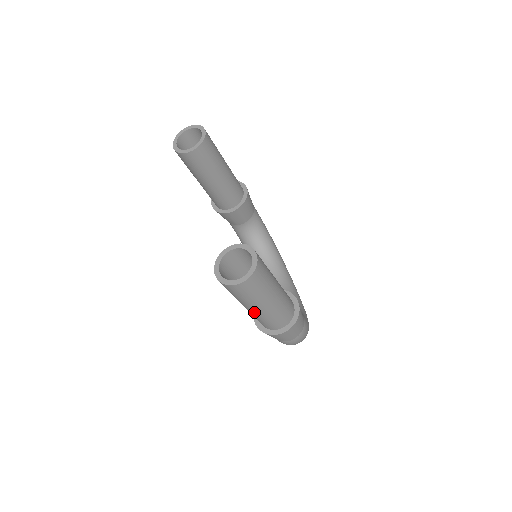
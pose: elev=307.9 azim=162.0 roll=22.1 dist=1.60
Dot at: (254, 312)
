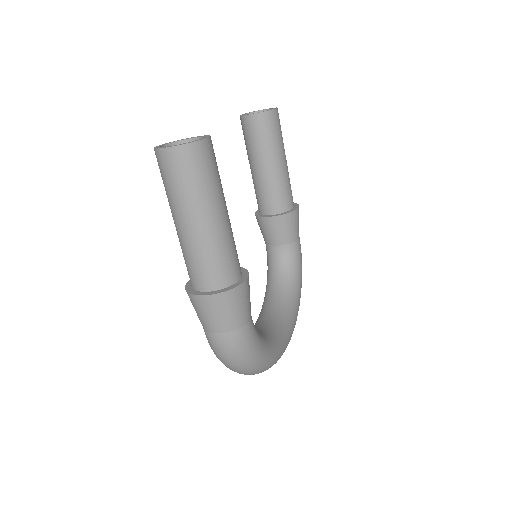
Dot at: (179, 231)
